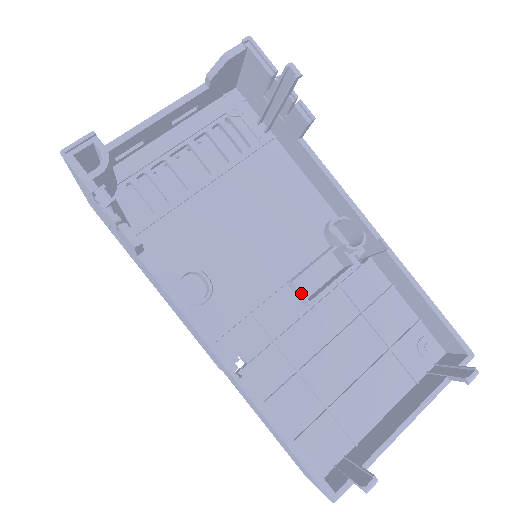
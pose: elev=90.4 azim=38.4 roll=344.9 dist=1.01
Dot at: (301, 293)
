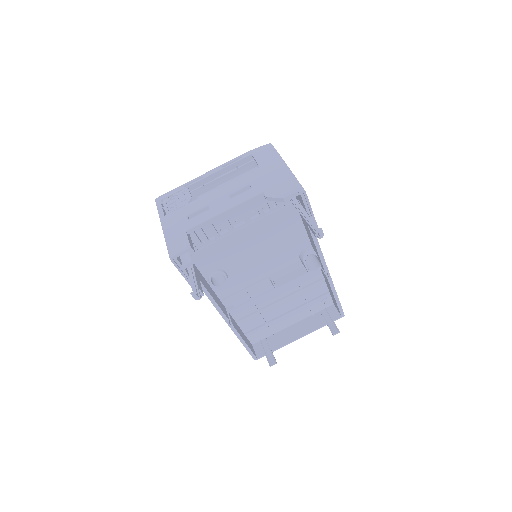
Dot at: (274, 285)
